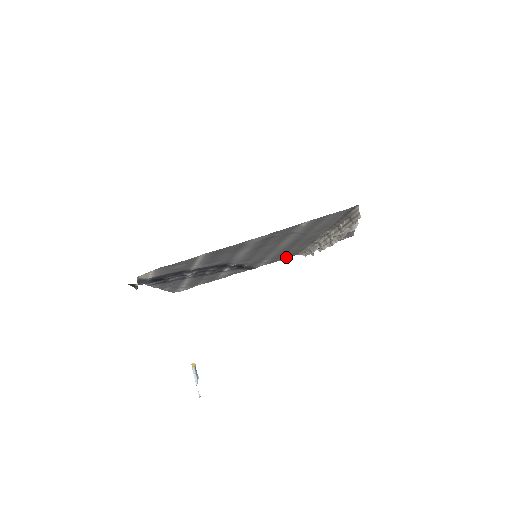
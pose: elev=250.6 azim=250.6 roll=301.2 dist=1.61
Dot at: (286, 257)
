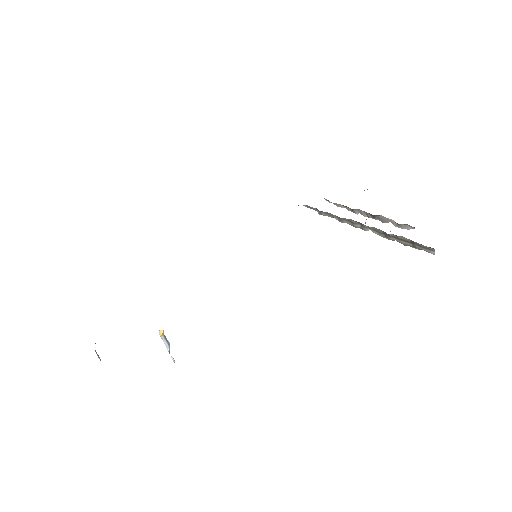
Dot at: occluded
